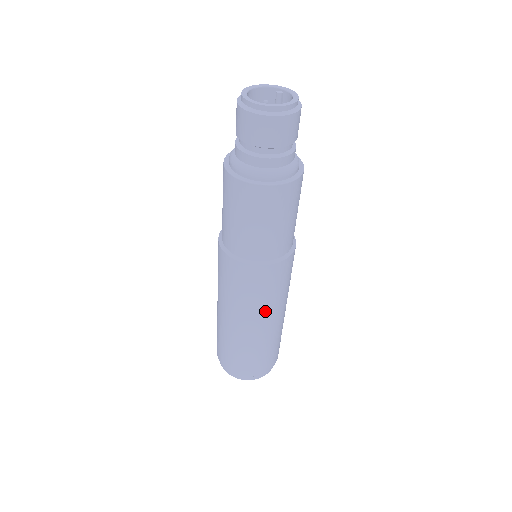
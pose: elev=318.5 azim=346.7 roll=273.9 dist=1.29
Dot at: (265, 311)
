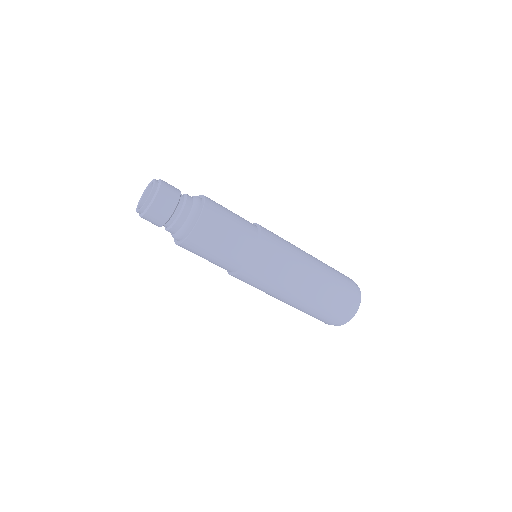
Dot at: (277, 293)
